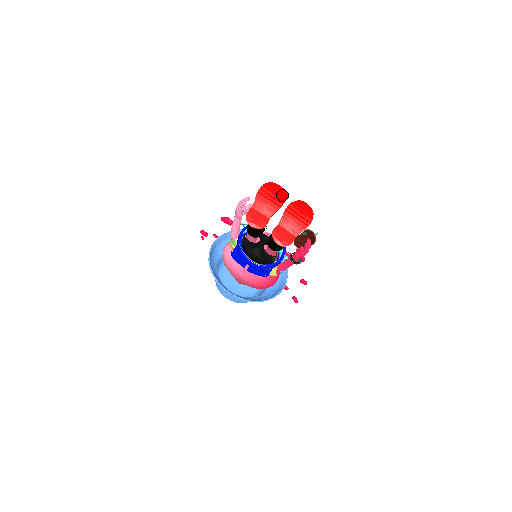
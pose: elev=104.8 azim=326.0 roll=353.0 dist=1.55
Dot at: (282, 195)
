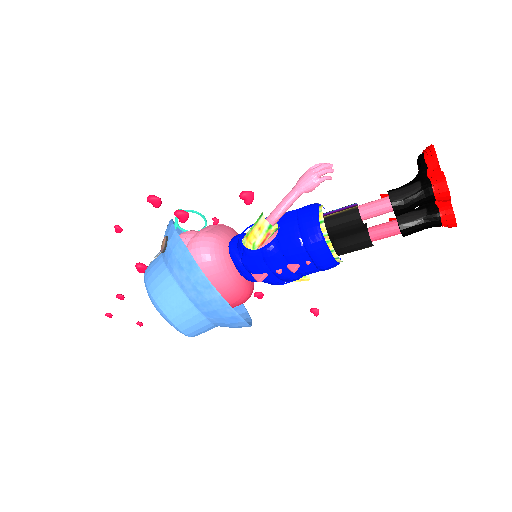
Dot at: occluded
